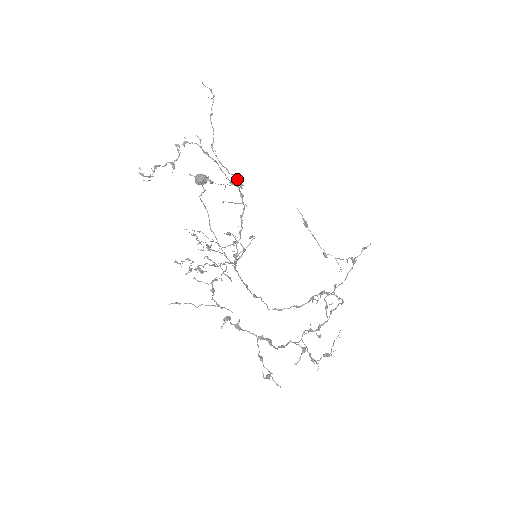
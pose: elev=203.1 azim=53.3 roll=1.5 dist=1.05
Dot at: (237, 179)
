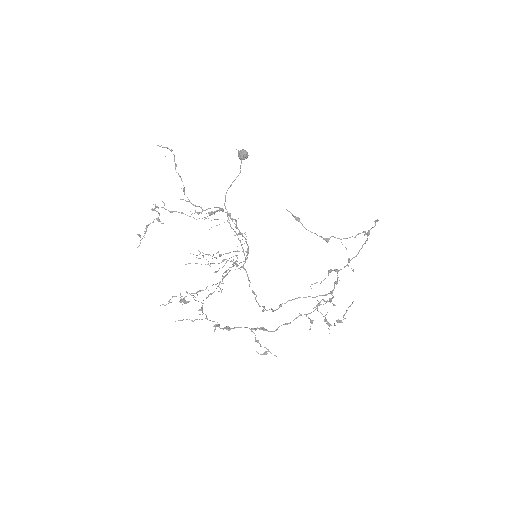
Dot at: occluded
